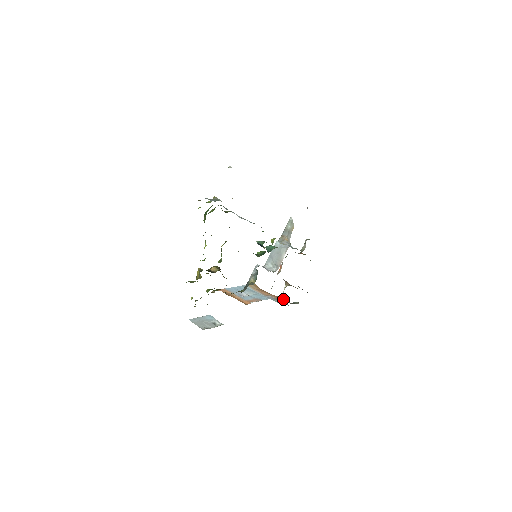
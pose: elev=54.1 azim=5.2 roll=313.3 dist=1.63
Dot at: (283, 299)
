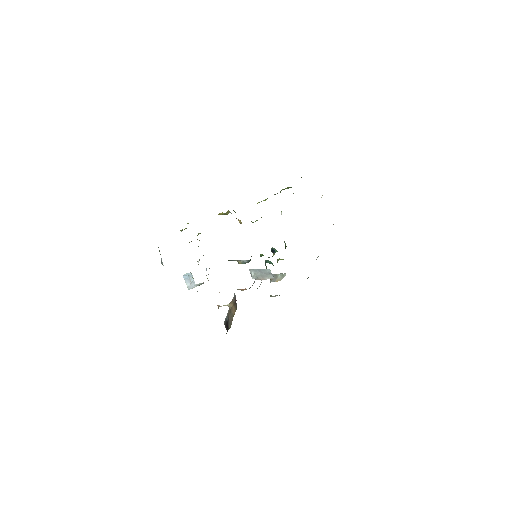
Dot at: (218, 308)
